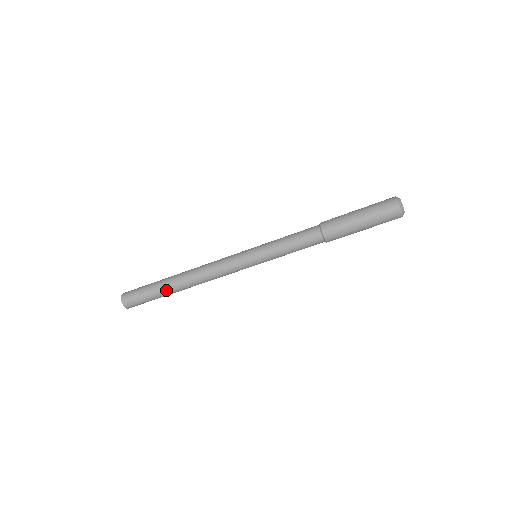
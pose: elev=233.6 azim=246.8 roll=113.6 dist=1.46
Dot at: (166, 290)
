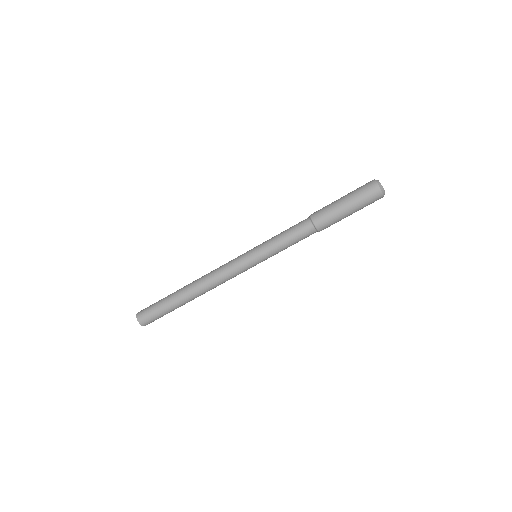
Dot at: (179, 303)
